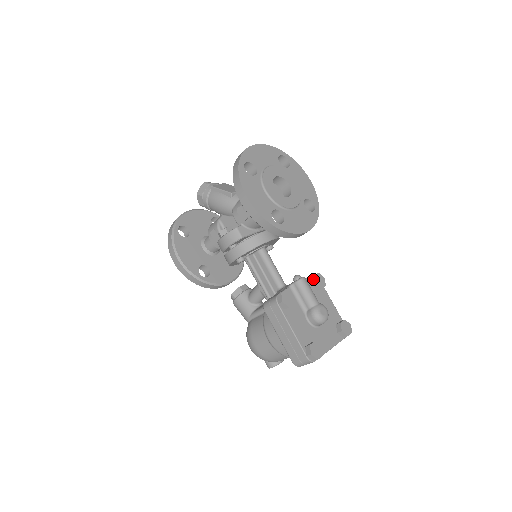
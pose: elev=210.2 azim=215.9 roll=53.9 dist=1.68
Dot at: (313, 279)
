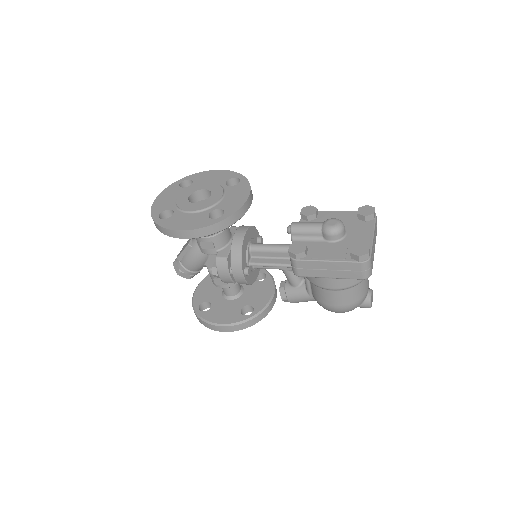
Dot at: (303, 216)
